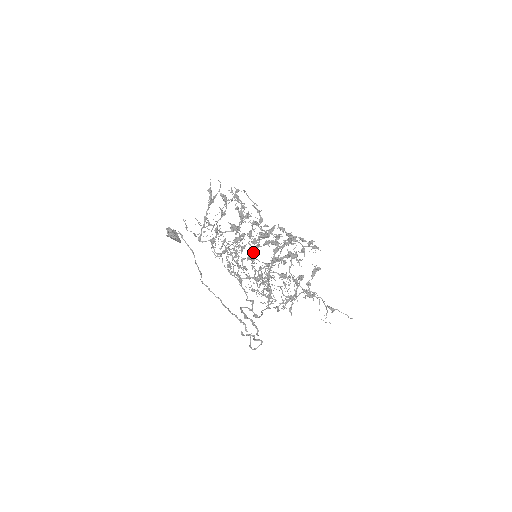
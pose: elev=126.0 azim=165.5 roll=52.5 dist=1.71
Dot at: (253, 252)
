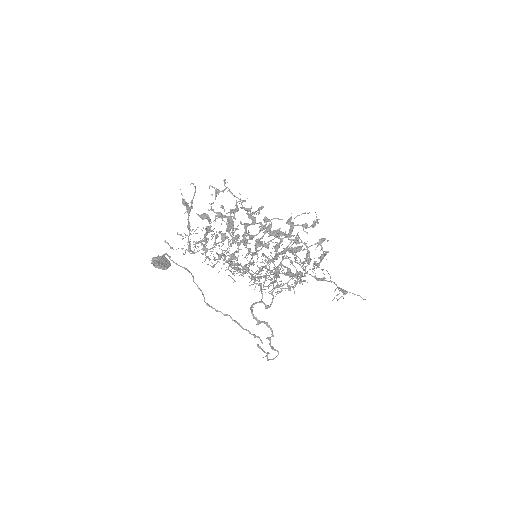
Dot at: occluded
